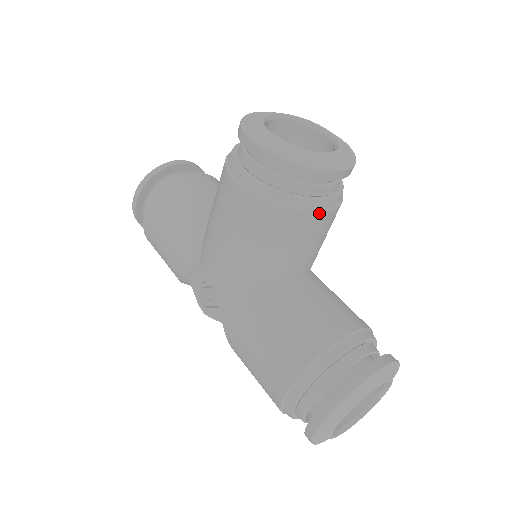
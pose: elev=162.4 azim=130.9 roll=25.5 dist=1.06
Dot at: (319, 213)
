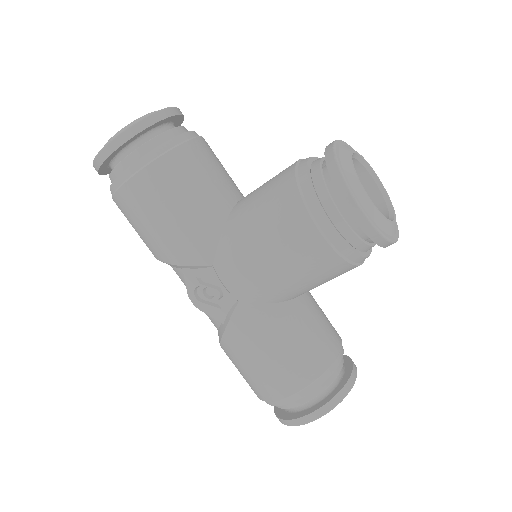
Dot at: (362, 263)
